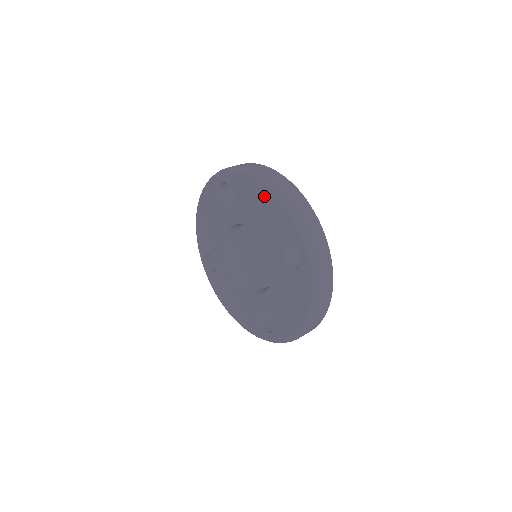
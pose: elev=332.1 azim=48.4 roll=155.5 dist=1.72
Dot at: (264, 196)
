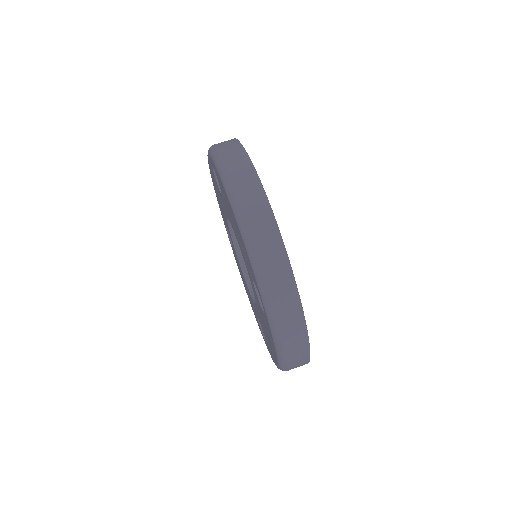
Dot at: (231, 211)
